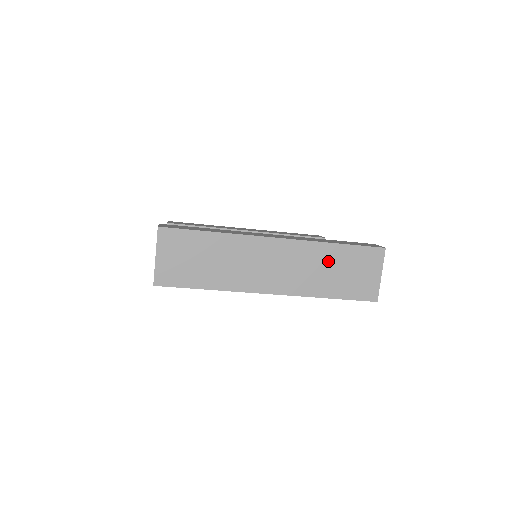
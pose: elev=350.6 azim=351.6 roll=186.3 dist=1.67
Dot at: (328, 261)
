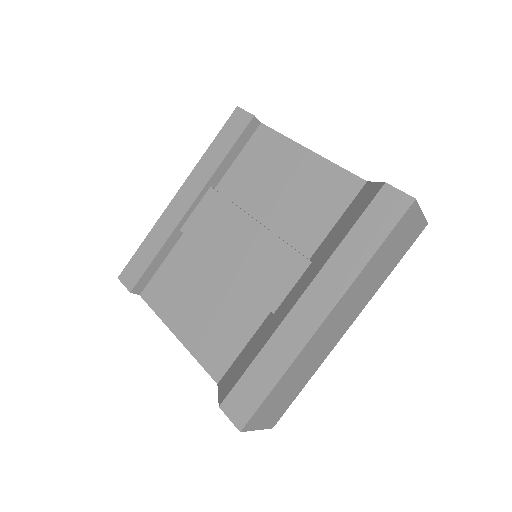
Dot at: (375, 268)
